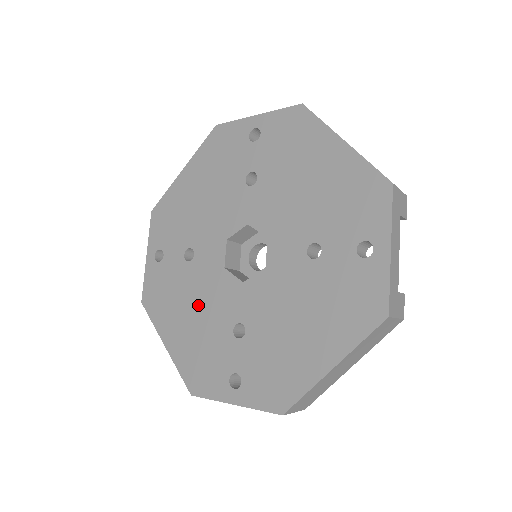
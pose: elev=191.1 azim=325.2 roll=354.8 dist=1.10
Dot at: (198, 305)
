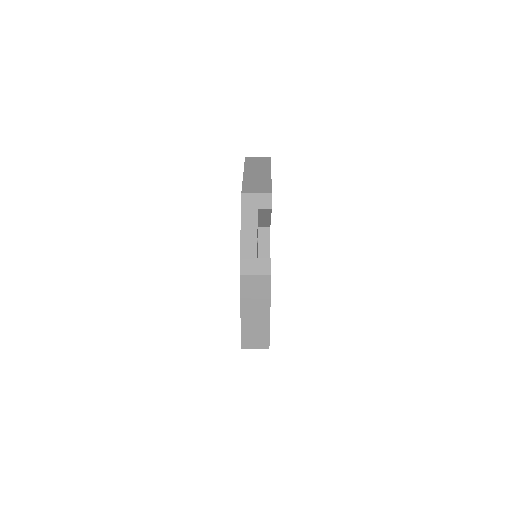
Dot at: occluded
